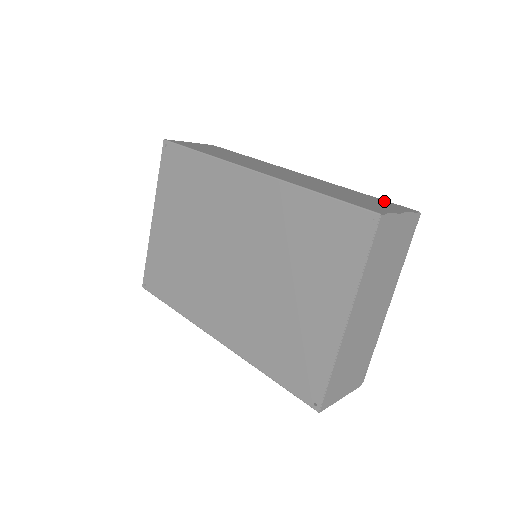
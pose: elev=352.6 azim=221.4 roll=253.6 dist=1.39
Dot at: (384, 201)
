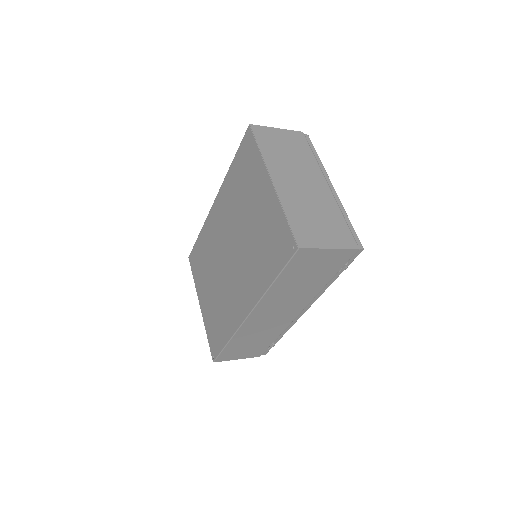
Dot at: occluded
